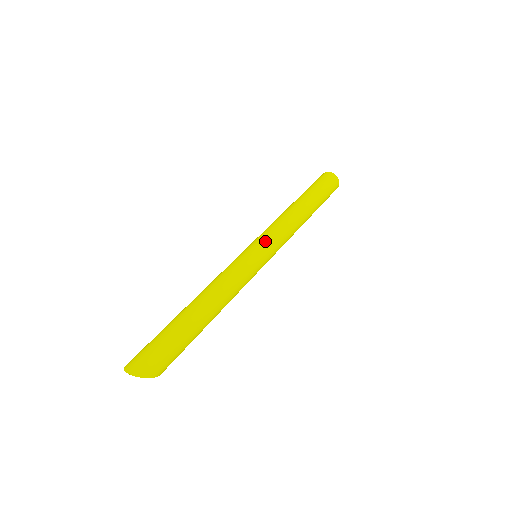
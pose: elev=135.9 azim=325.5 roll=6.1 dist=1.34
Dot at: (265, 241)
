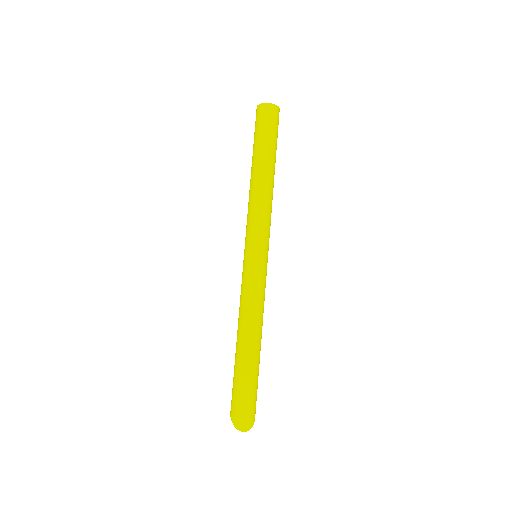
Dot at: (263, 243)
